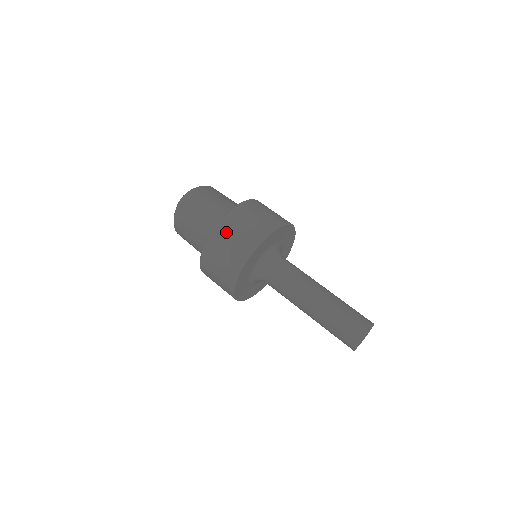
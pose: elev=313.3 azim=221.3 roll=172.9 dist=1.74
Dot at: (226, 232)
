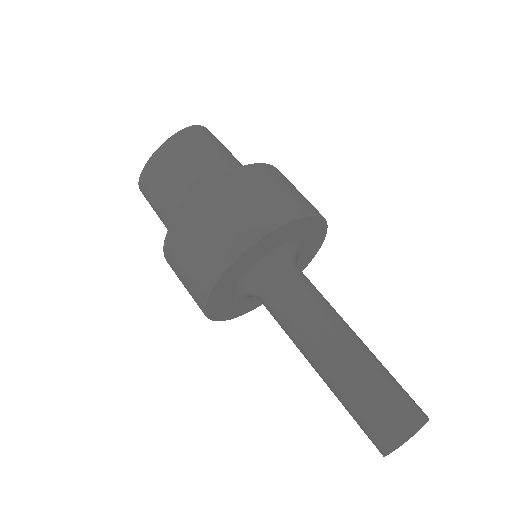
Dot at: (266, 177)
